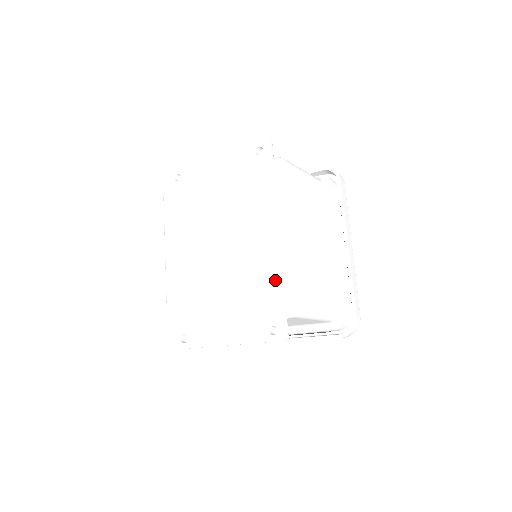
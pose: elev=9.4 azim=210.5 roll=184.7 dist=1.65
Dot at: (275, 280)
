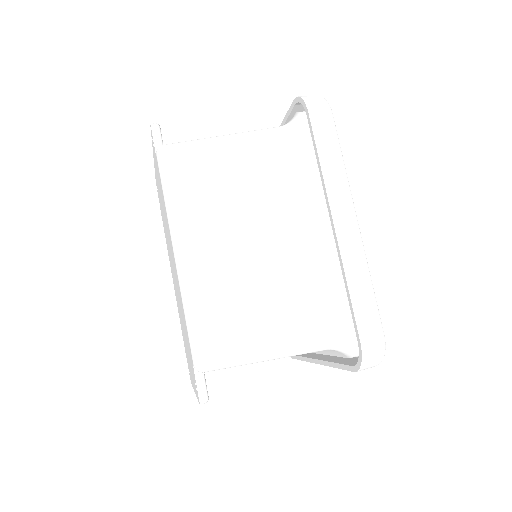
Dot at: (184, 320)
